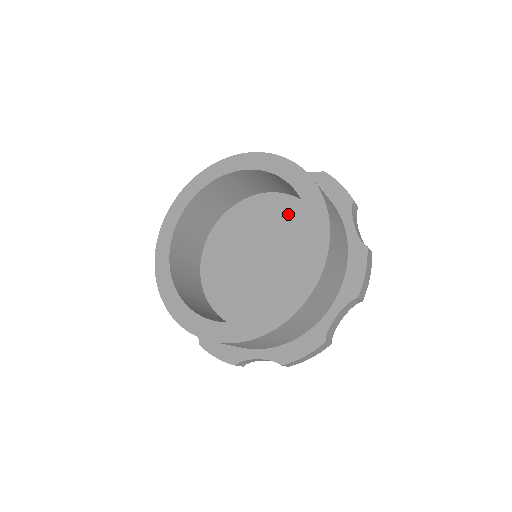
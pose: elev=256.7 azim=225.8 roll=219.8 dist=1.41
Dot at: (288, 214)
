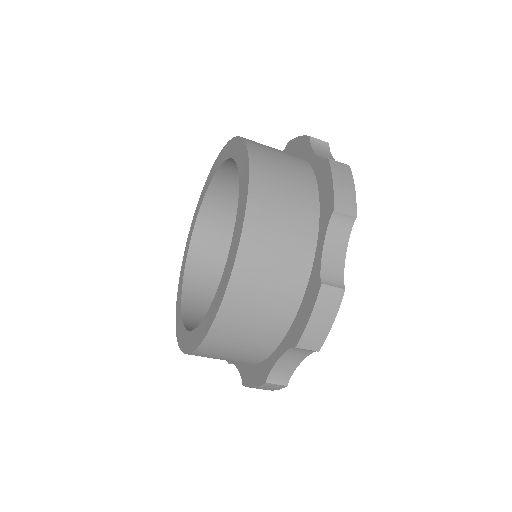
Dot at: occluded
